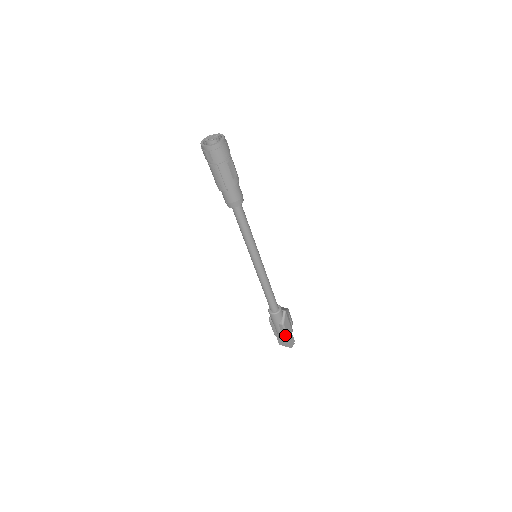
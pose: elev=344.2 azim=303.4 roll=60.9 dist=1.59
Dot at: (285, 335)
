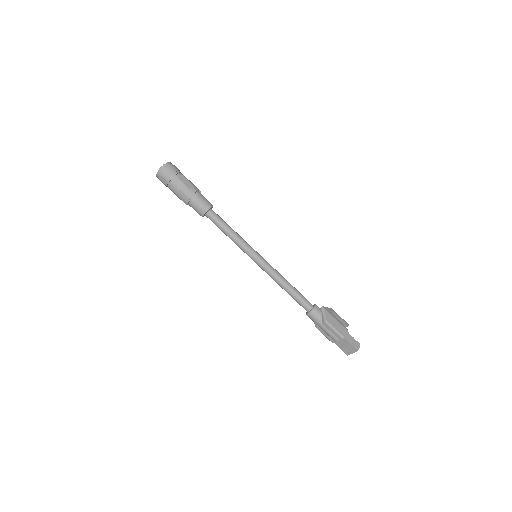
Dot at: (337, 335)
